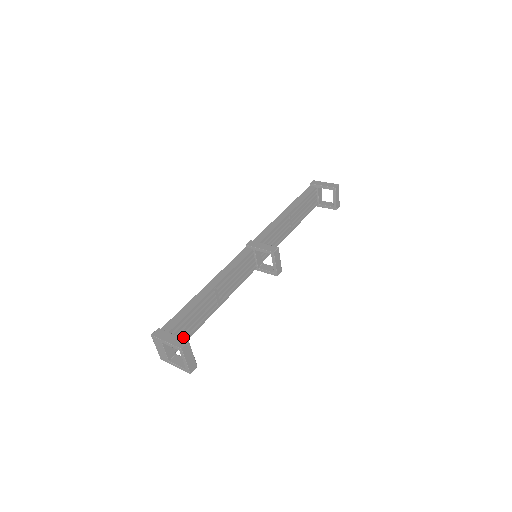
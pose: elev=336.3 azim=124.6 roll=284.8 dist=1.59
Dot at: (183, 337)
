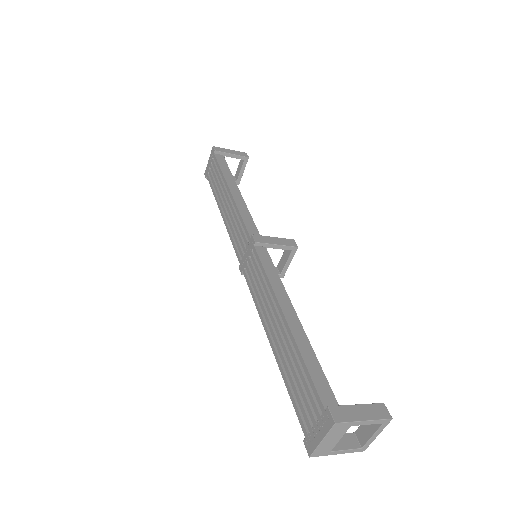
Dot at: occluded
